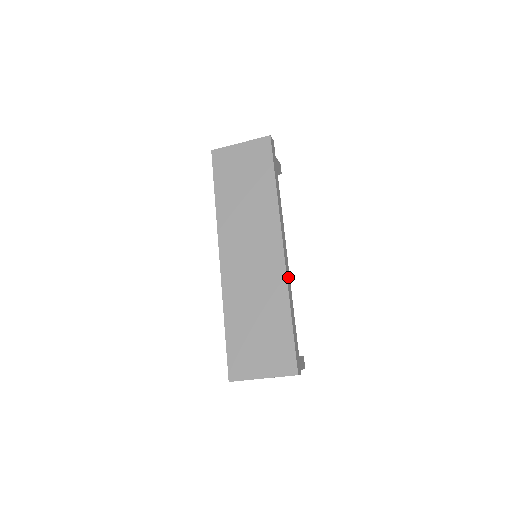
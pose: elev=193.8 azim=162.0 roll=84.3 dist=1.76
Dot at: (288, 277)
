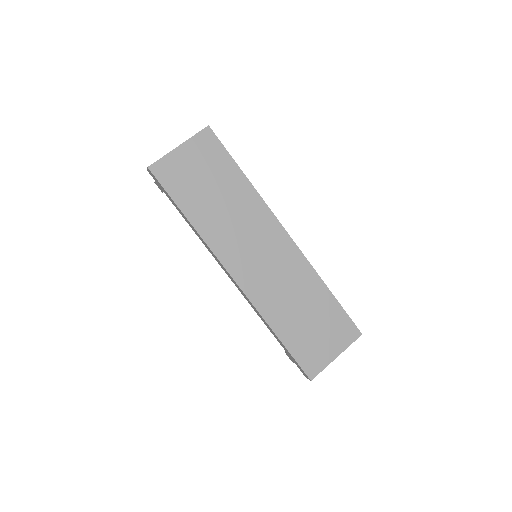
Dot at: occluded
